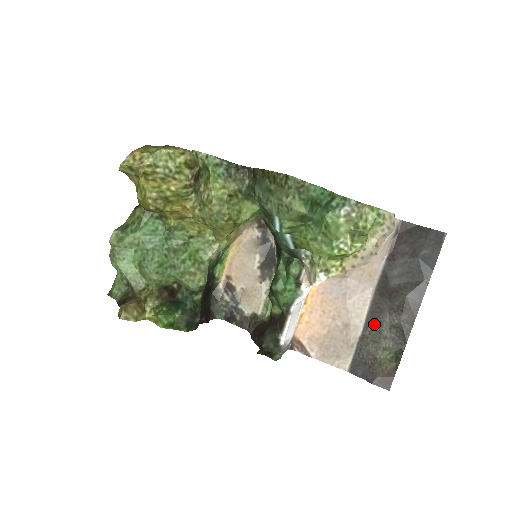
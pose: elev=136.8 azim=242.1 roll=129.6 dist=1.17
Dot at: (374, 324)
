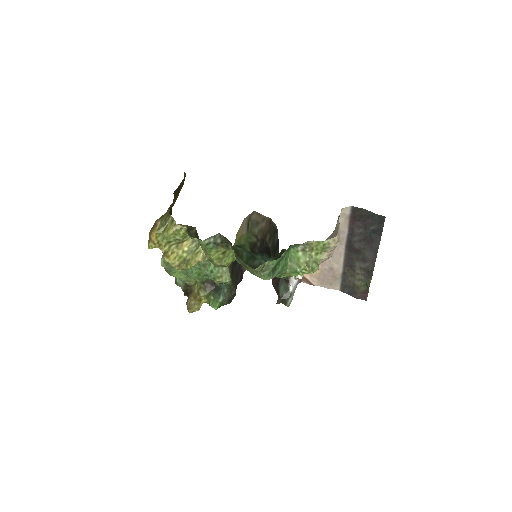
Dot at: (349, 267)
